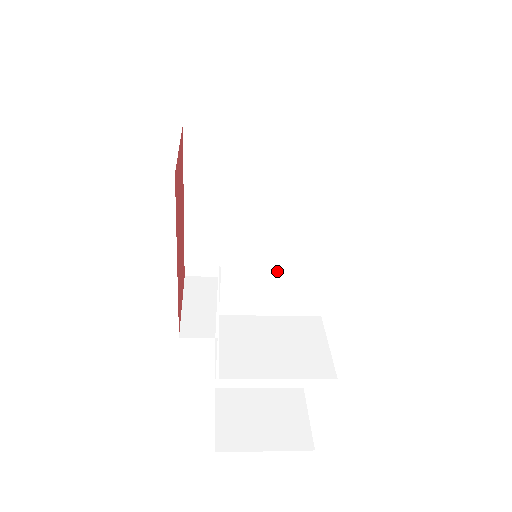
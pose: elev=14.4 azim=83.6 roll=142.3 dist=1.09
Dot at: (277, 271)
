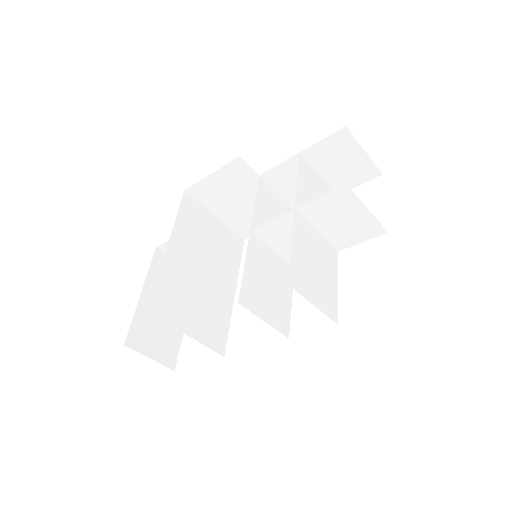
Dot at: occluded
